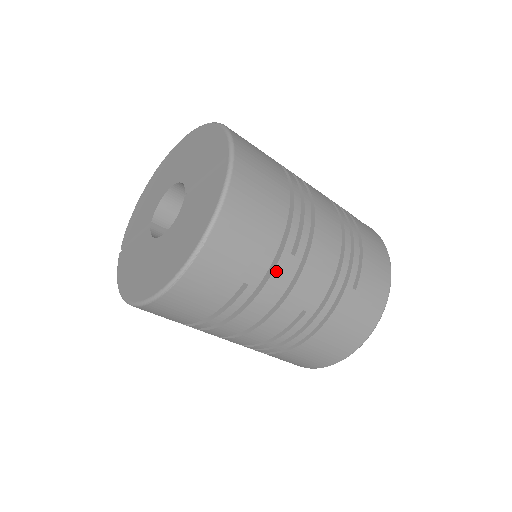
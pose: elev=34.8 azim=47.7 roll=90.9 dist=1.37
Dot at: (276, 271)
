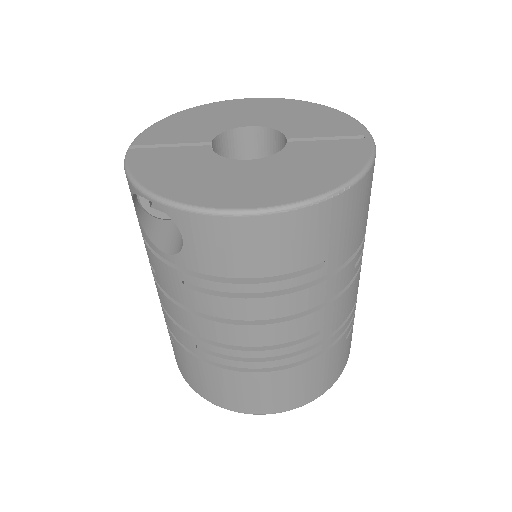
Dot at: (343, 271)
